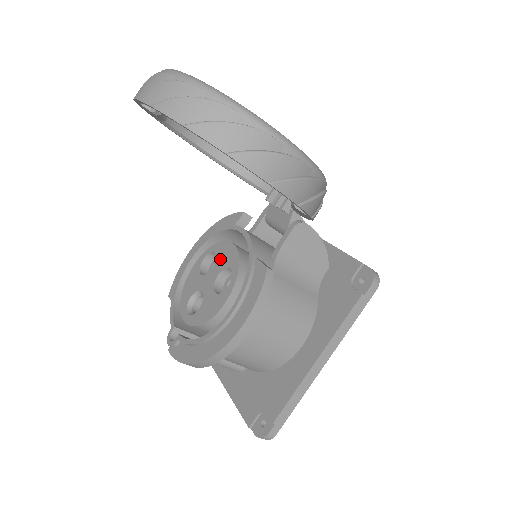
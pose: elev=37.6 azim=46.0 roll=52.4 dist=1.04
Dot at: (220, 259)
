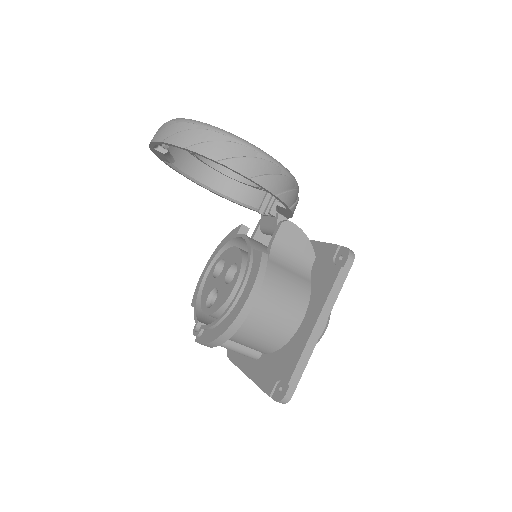
Dot at: (227, 261)
